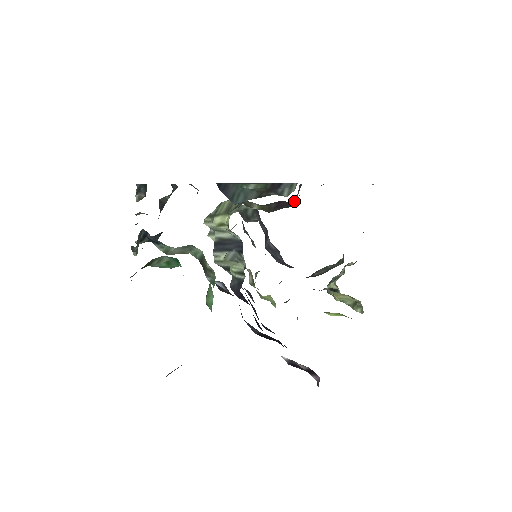
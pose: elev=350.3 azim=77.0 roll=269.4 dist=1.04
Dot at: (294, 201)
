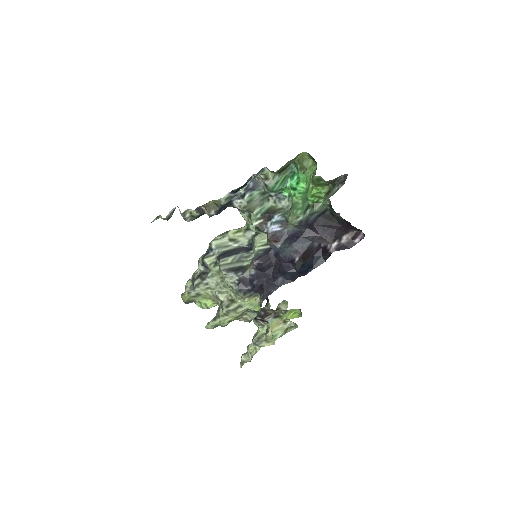
Dot at: occluded
